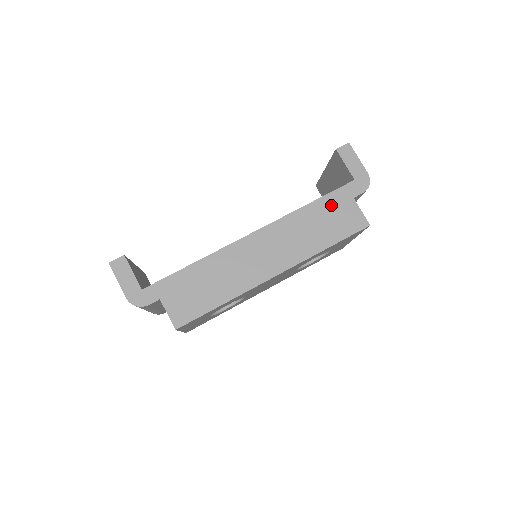
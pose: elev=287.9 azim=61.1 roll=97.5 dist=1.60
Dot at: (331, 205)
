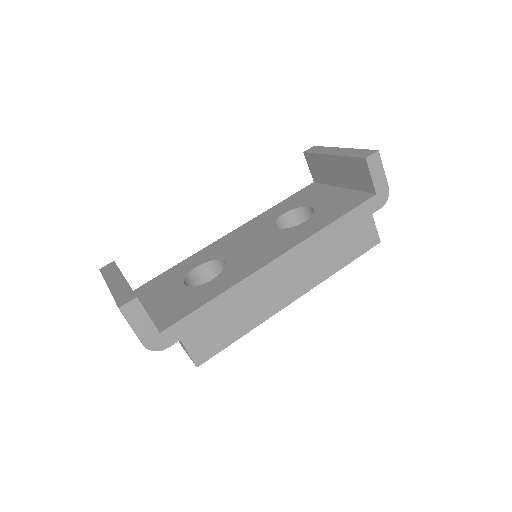
Dot at: (352, 223)
